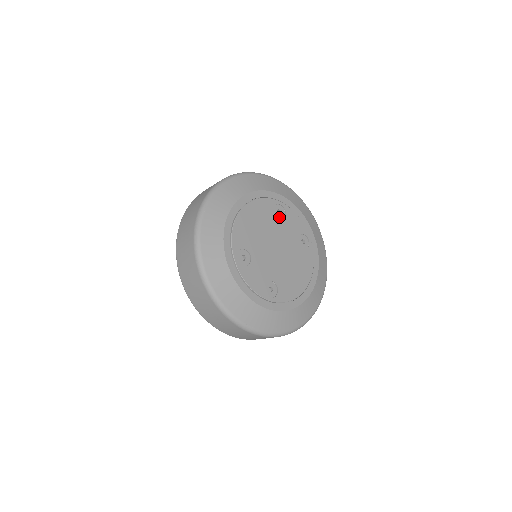
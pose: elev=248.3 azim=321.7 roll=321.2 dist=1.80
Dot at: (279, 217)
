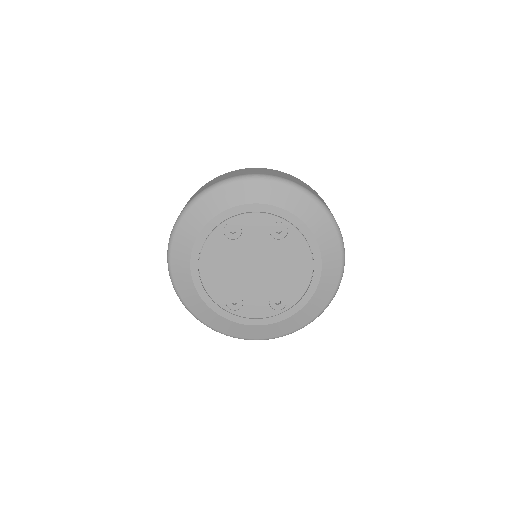
Dot at: (237, 235)
